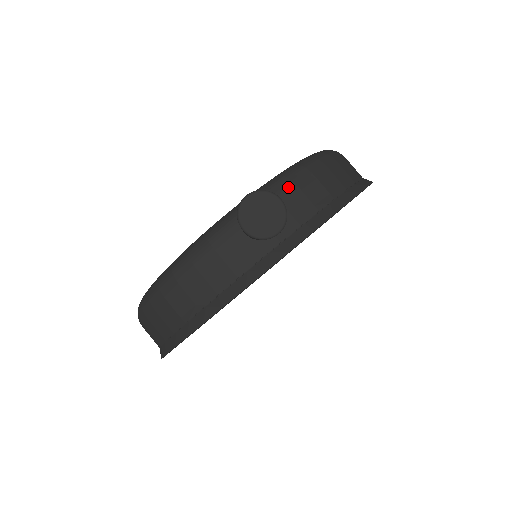
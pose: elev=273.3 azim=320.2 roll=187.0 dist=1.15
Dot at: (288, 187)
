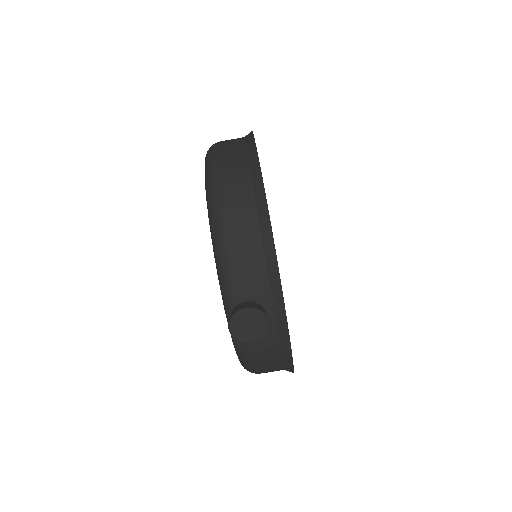
Dot at: (235, 283)
